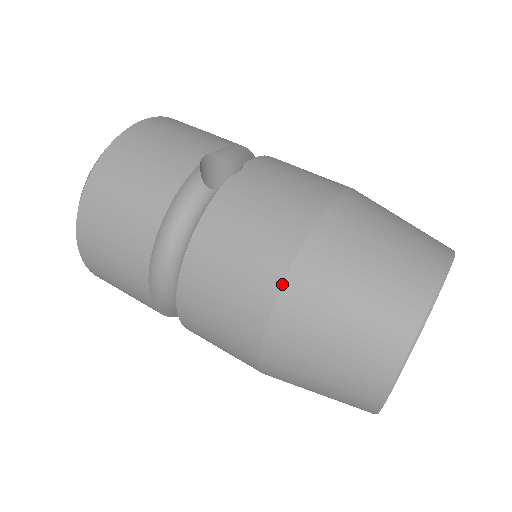
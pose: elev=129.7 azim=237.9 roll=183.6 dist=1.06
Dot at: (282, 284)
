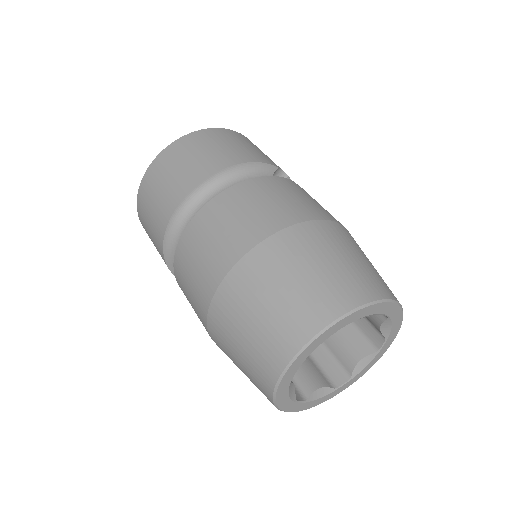
Dot at: (294, 224)
